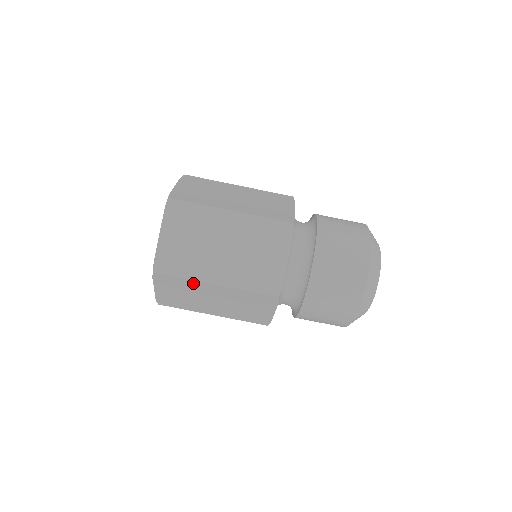
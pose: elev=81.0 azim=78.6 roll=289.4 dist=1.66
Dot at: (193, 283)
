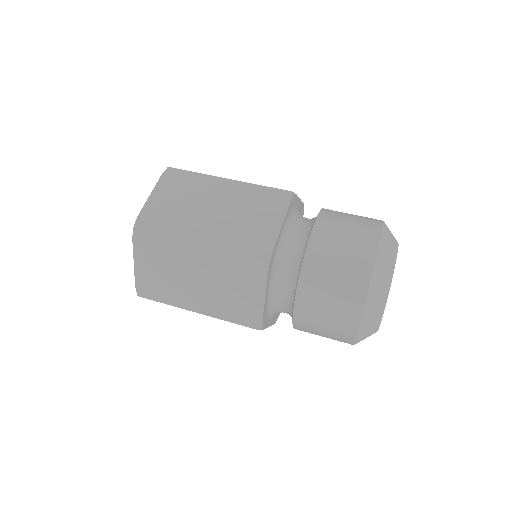
Dot at: (173, 243)
